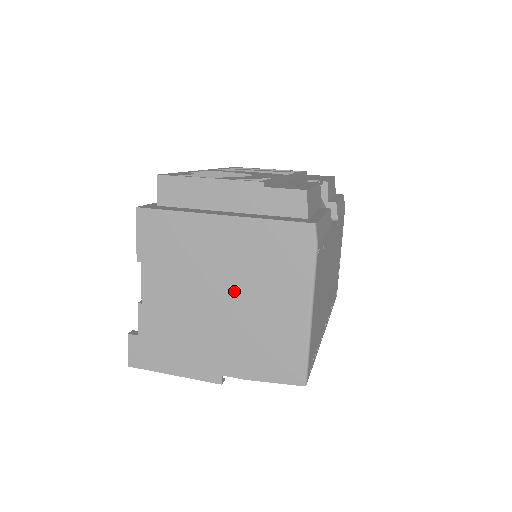
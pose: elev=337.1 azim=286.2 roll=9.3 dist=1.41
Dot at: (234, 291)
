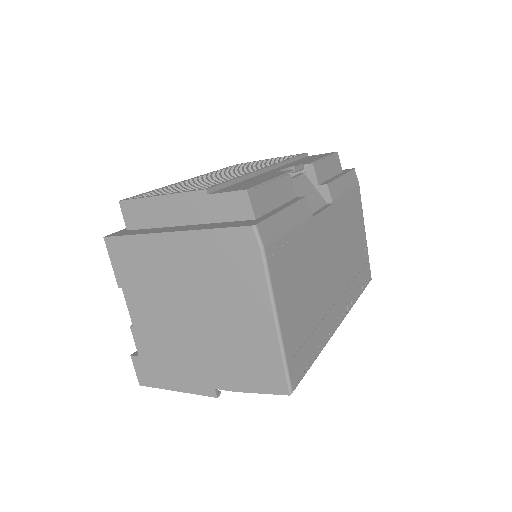
Dot at: (202, 305)
